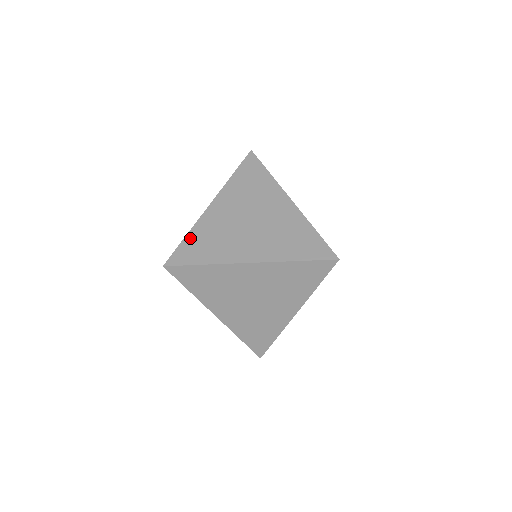
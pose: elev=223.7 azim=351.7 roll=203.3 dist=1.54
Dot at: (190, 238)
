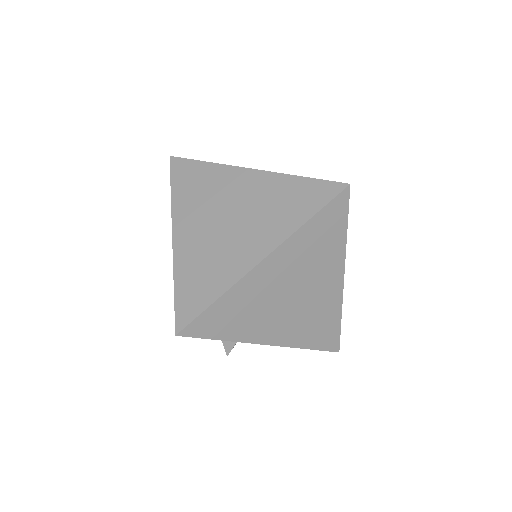
Dot at: occluded
